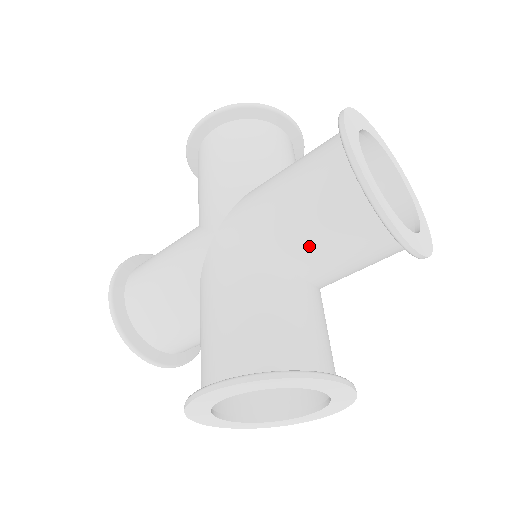
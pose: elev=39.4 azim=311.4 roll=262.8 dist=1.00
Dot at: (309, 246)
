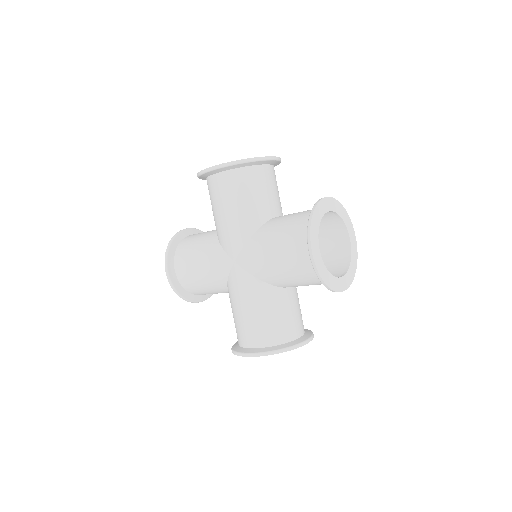
Dot at: (257, 204)
